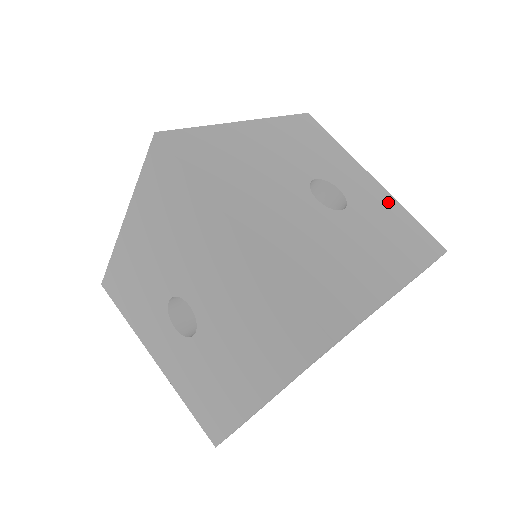
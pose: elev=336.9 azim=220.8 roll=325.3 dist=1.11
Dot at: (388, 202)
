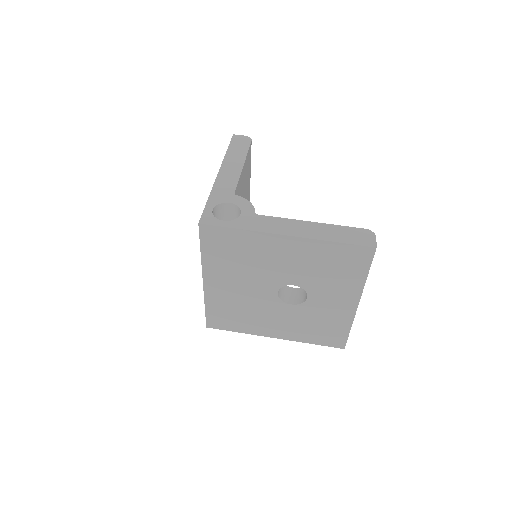
Dot at: (342, 318)
